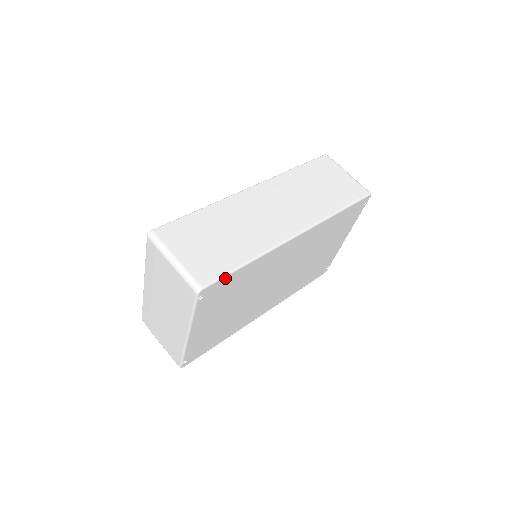
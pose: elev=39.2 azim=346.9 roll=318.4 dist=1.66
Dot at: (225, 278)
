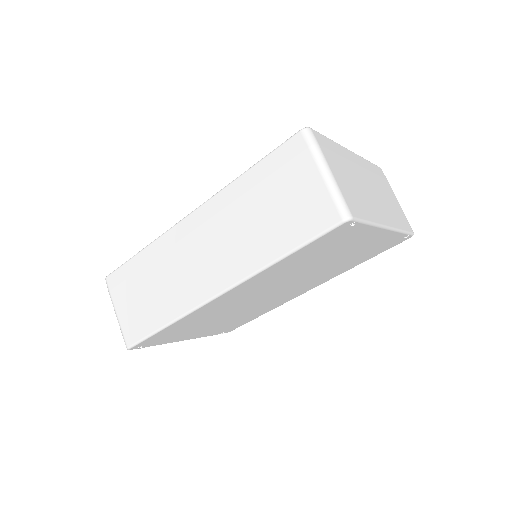
Dot at: (148, 339)
